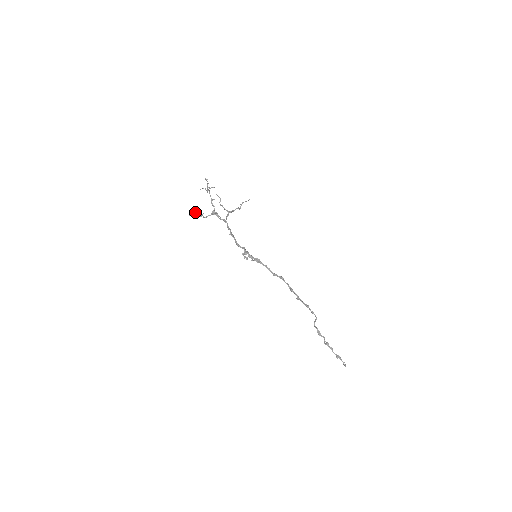
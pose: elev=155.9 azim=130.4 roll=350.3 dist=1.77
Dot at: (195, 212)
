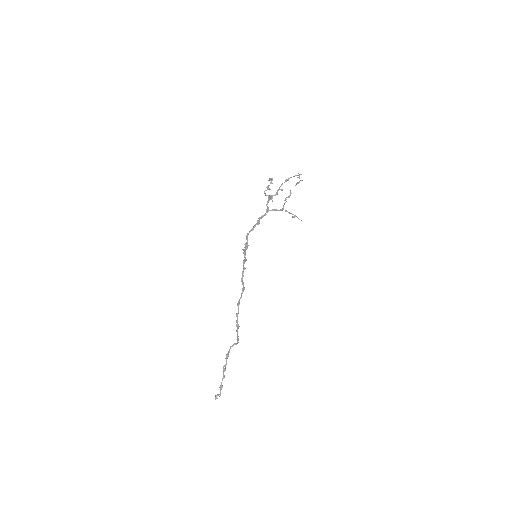
Dot at: occluded
